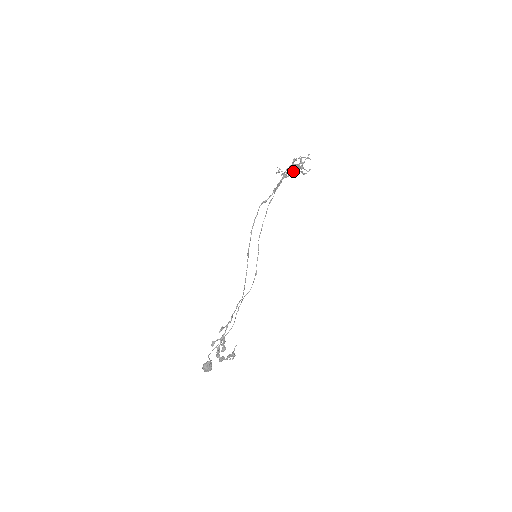
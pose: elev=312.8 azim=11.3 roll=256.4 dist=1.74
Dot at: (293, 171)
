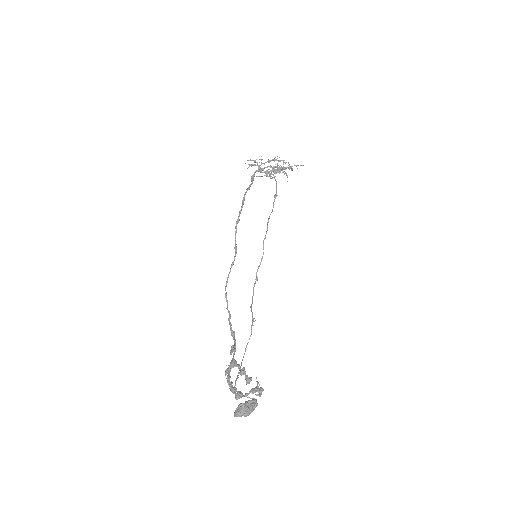
Dot at: (277, 171)
